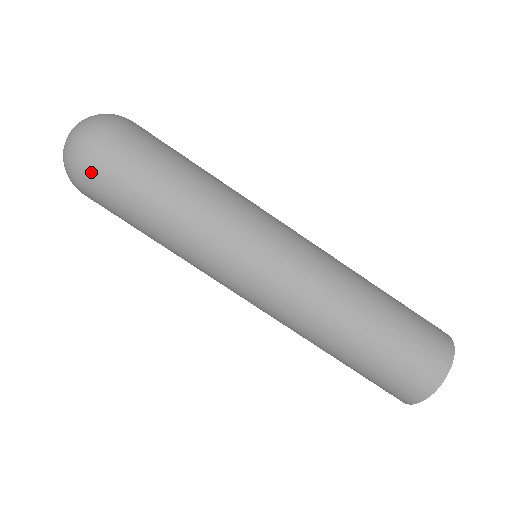
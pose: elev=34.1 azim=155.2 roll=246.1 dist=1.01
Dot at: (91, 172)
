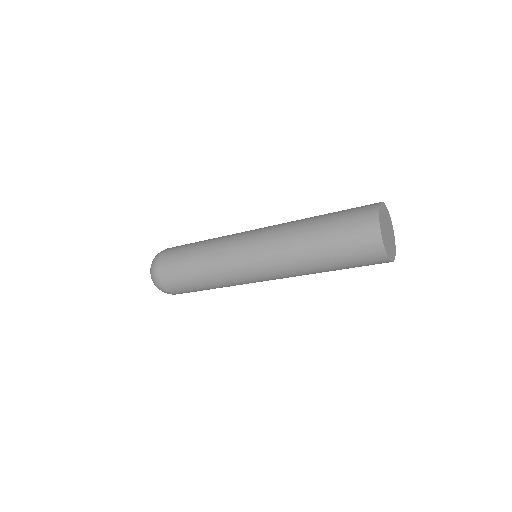
Dot at: (160, 268)
